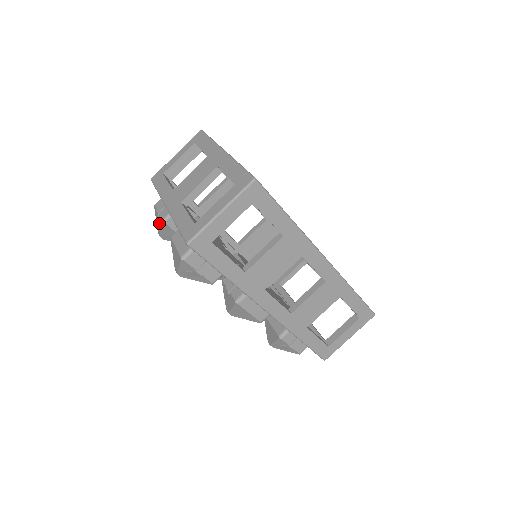
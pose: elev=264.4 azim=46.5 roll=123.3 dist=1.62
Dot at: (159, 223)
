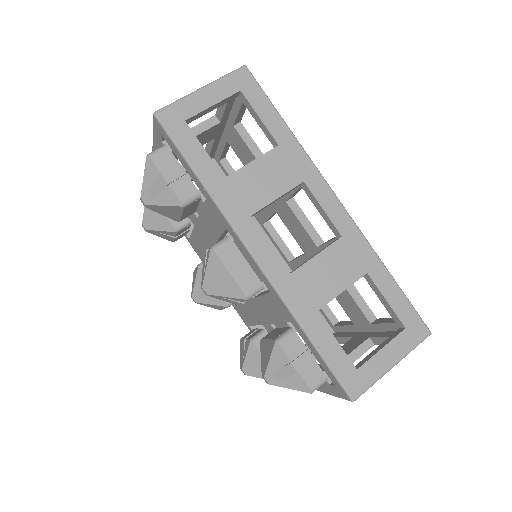
Dot at: occluded
